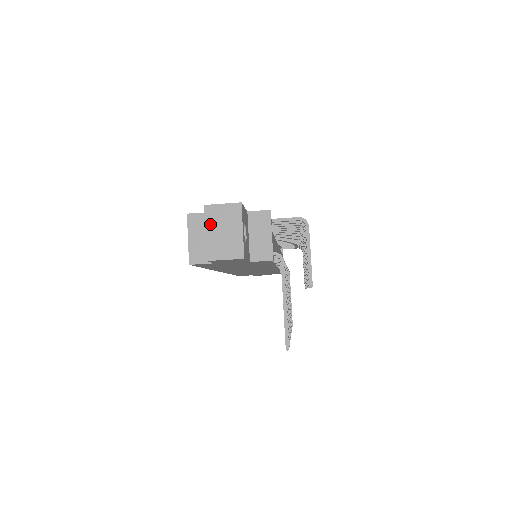
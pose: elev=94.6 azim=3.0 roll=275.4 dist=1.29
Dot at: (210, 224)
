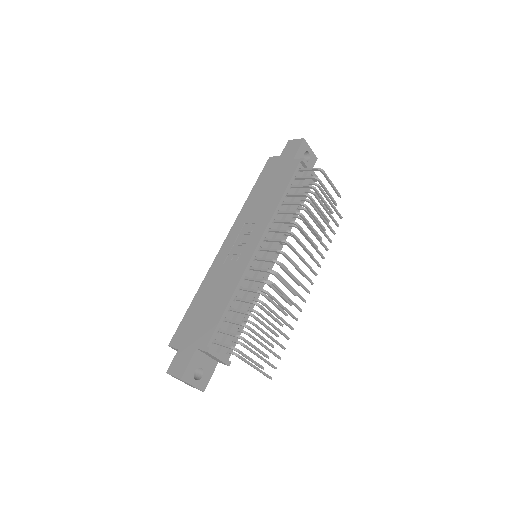
Dot at: (176, 378)
